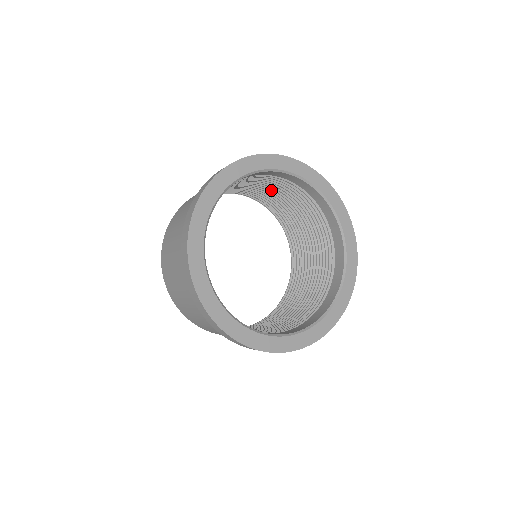
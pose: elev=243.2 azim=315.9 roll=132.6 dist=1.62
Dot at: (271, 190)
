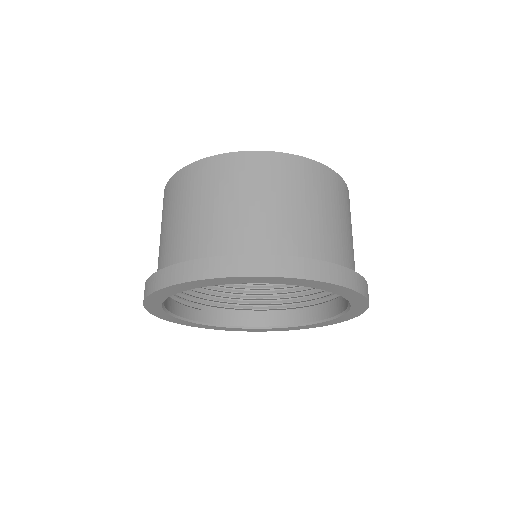
Dot at: occluded
